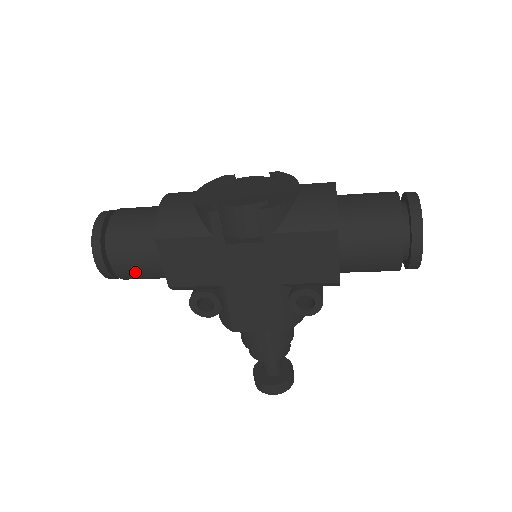
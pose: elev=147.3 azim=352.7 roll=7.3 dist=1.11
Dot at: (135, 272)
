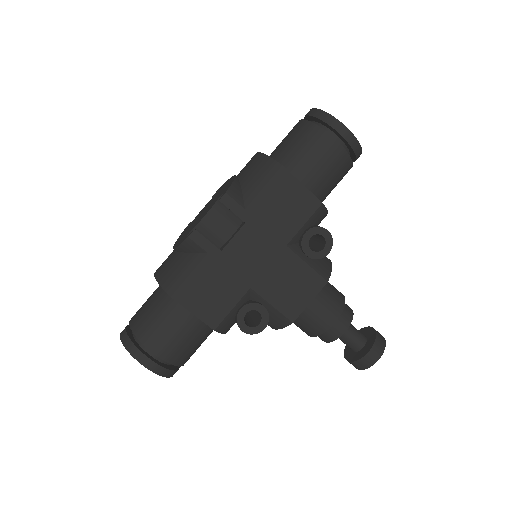
Dot at: (180, 345)
